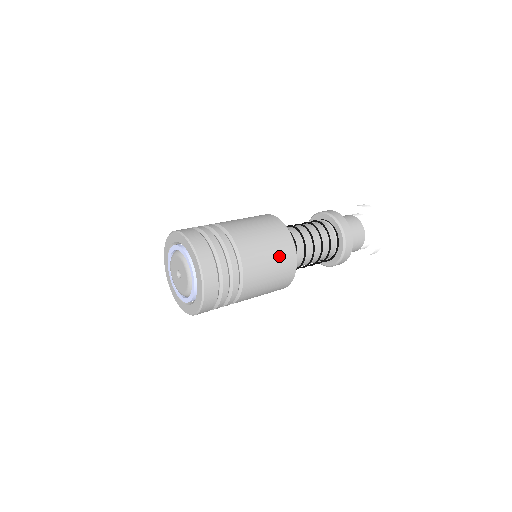
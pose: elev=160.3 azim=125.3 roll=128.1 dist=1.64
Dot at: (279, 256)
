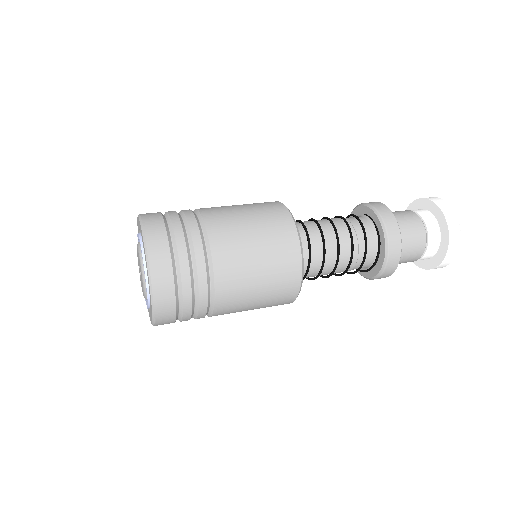
Dot at: (273, 261)
